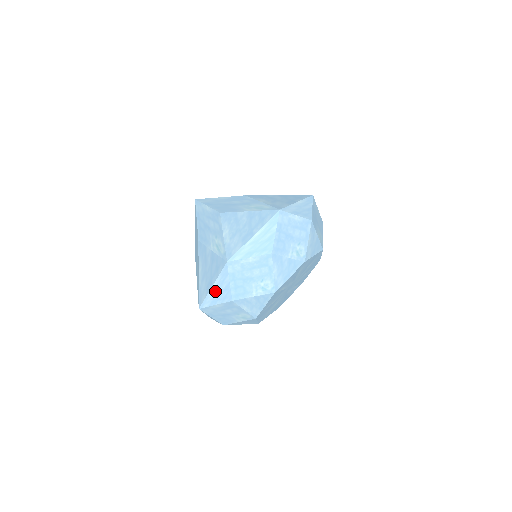
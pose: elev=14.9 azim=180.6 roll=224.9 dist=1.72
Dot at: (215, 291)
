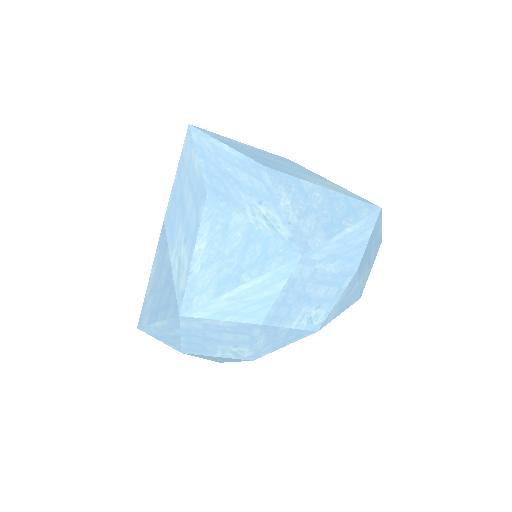
Dot at: (239, 296)
